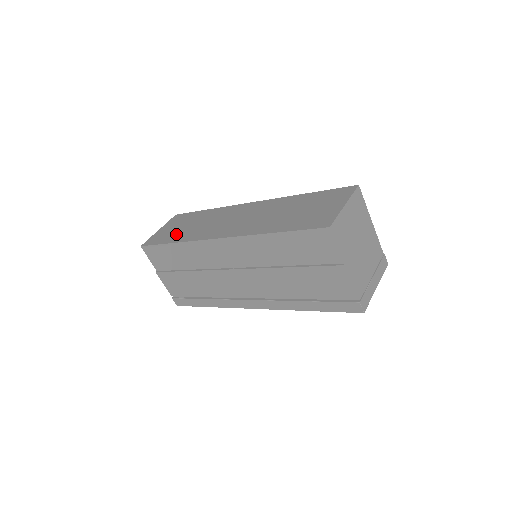
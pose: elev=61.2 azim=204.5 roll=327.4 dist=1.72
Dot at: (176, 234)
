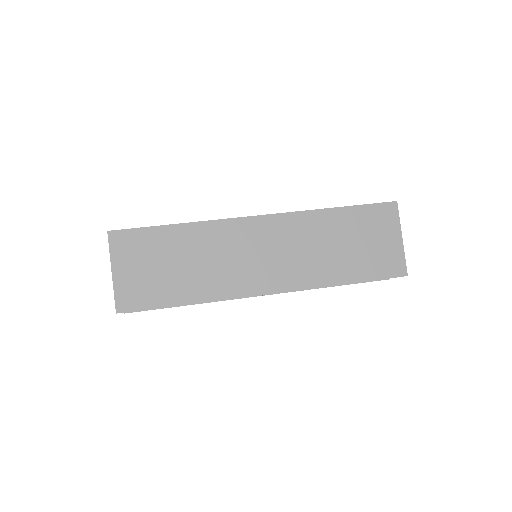
Dot at: (173, 285)
